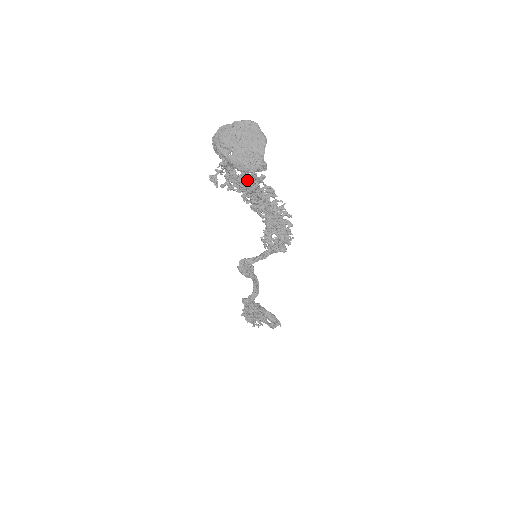
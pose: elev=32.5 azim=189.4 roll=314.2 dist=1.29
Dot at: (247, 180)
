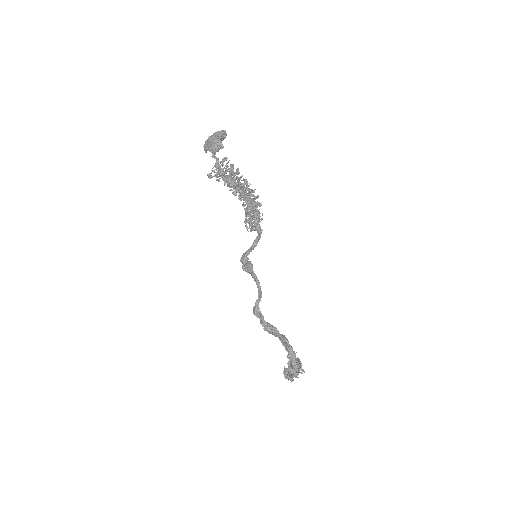
Dot at: (230, 175)
